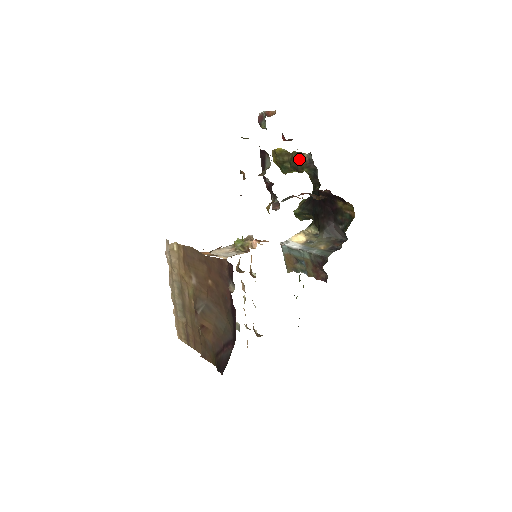
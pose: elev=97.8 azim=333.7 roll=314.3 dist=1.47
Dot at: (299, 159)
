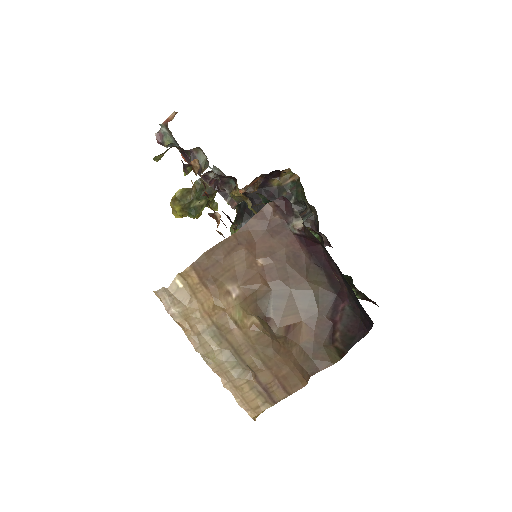
Dot at: occluded
